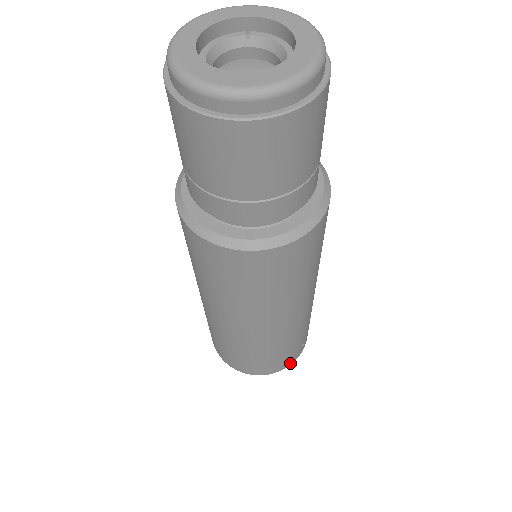
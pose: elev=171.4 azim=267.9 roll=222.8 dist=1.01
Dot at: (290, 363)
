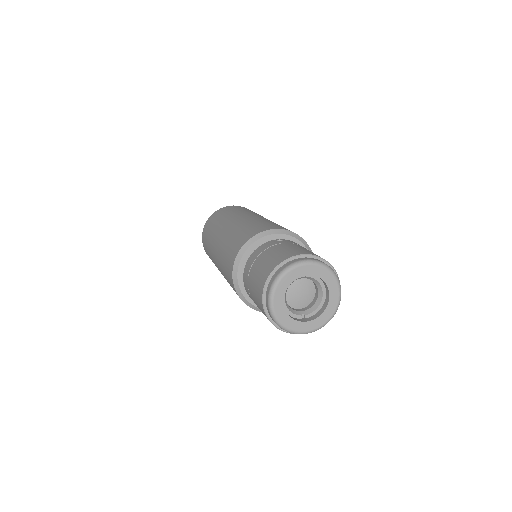
Dot at: occluded
